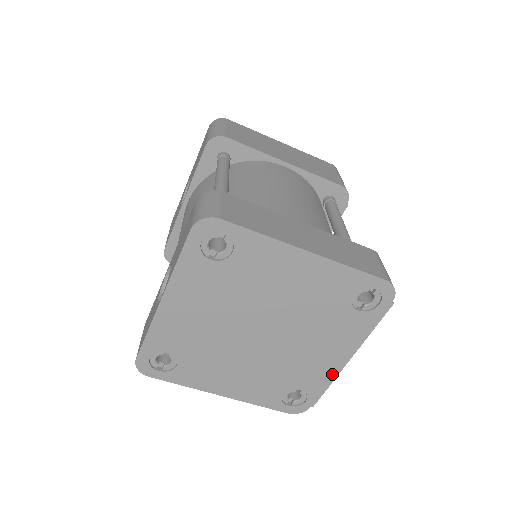
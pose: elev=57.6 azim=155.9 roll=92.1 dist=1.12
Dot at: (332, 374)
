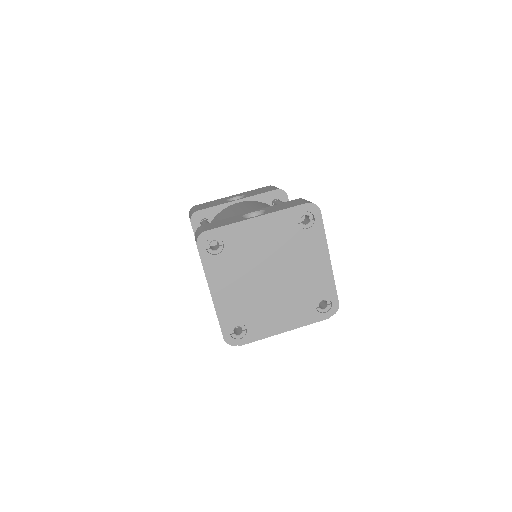
Dot at: (269, 333)
